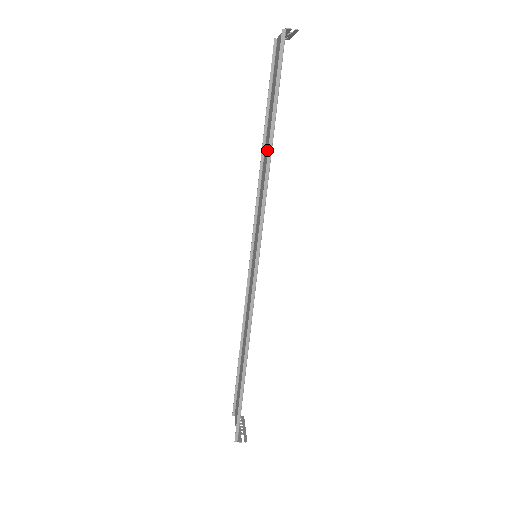
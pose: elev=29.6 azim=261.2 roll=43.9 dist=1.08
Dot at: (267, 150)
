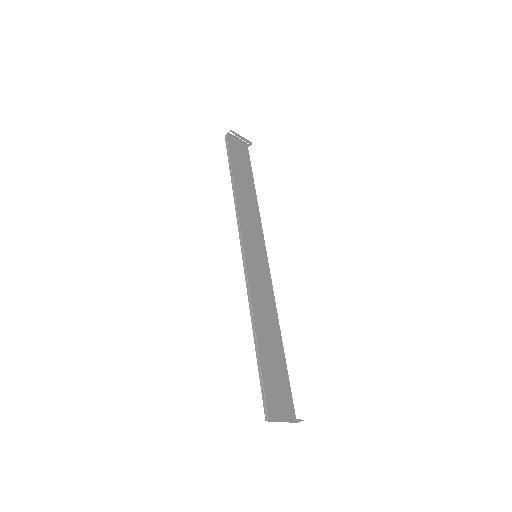
Dot at: (247, 194)
